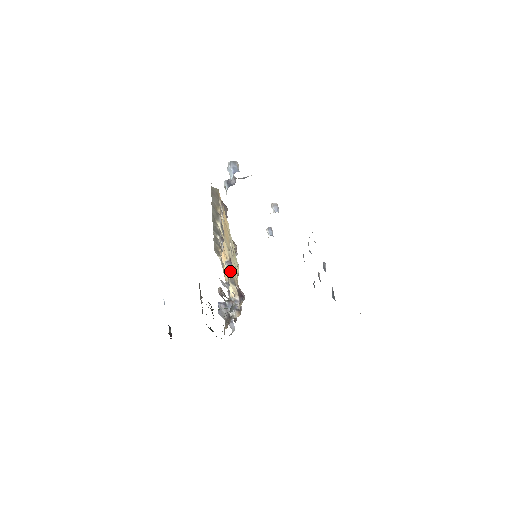
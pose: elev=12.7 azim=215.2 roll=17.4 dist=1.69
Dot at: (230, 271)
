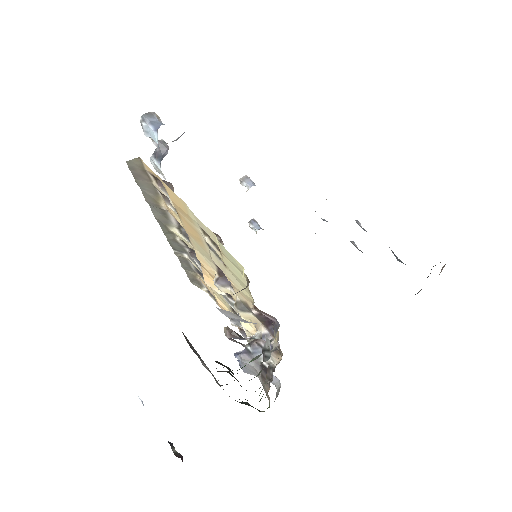
Dot at: (229, 293)
